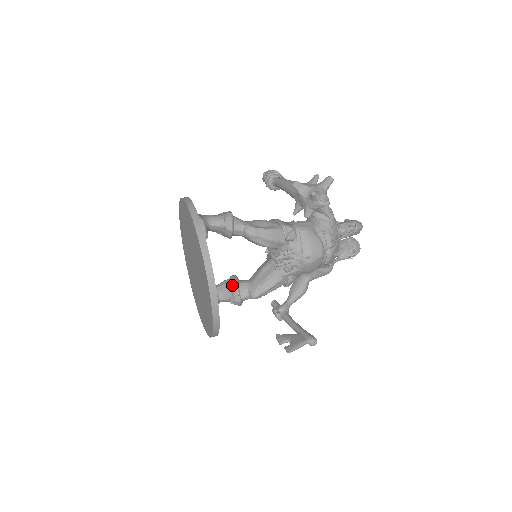
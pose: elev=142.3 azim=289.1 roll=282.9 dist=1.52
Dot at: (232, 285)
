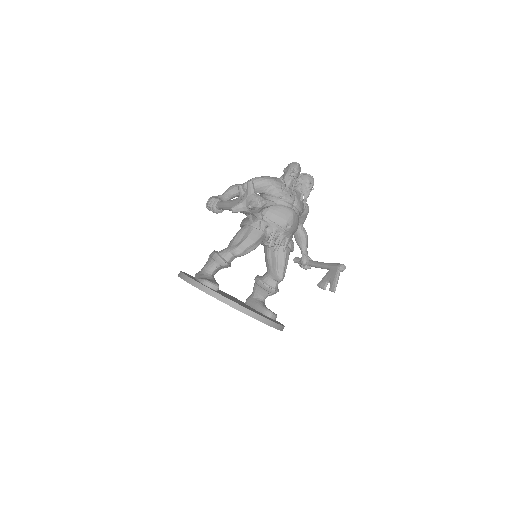
Dot at: (261, 286)
